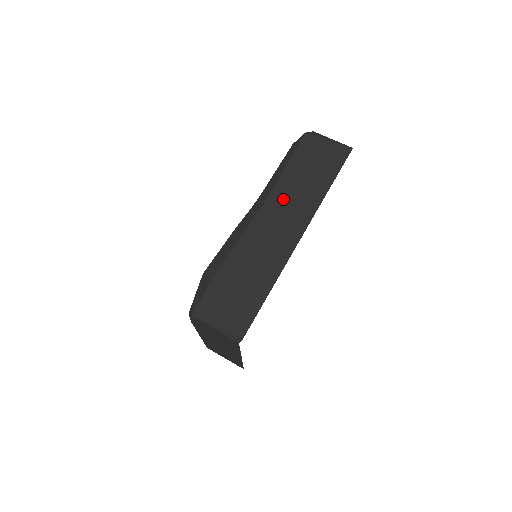
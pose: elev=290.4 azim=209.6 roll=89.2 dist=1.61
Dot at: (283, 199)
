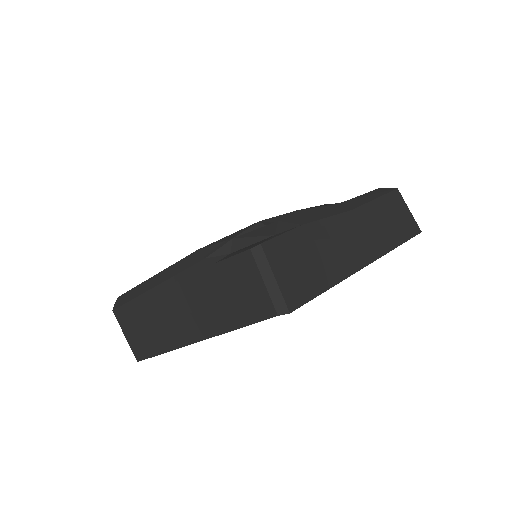
Dot at: (367, 220)
